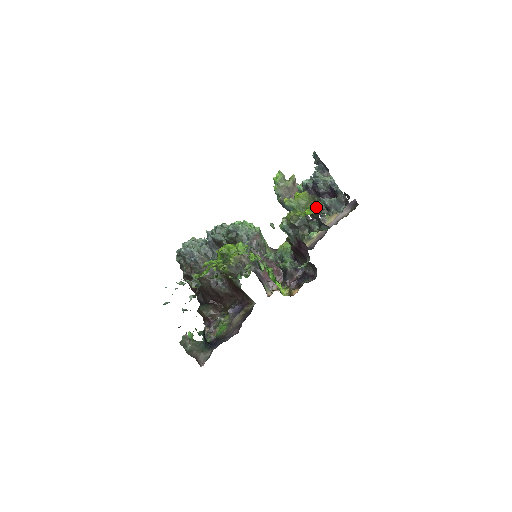
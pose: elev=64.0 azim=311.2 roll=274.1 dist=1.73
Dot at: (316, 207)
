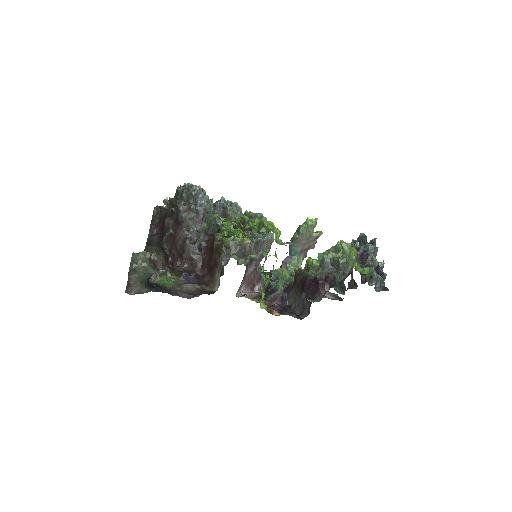
Dot at: (364, 269)
